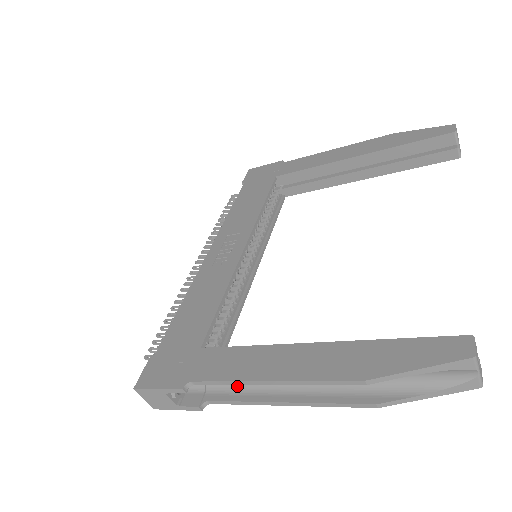
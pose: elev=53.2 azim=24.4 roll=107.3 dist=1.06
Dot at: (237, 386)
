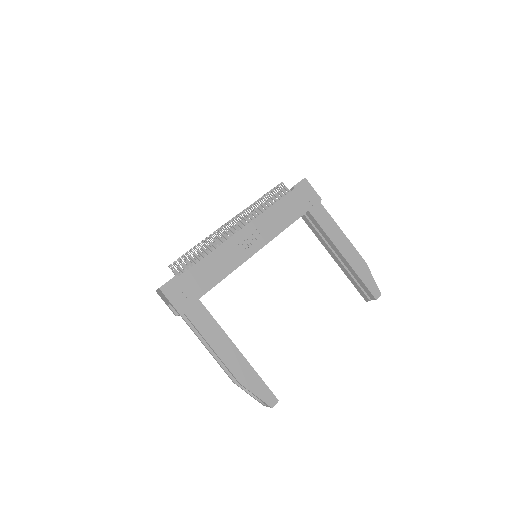
Dot at: occluded
